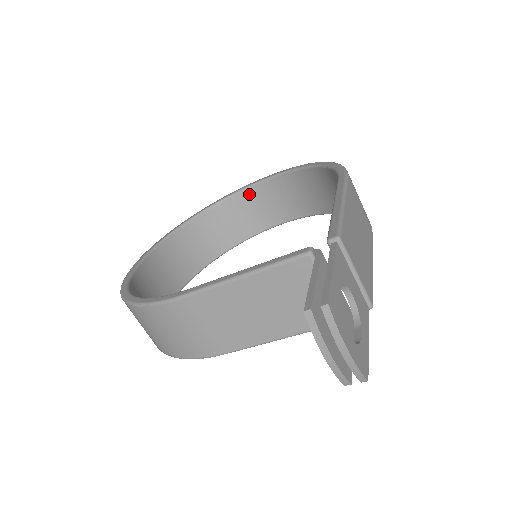
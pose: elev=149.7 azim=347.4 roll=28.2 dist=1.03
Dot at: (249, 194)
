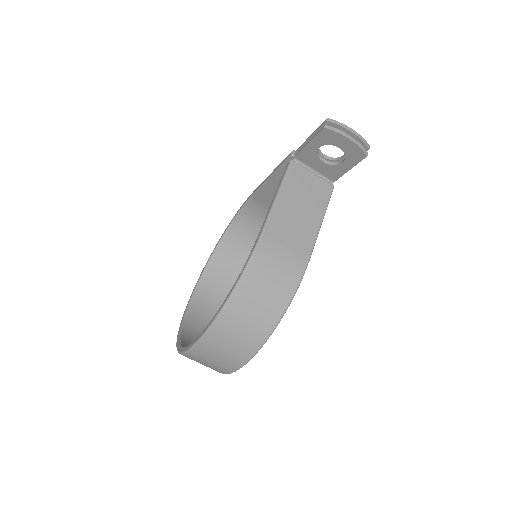
Dot at: (199, 295)
